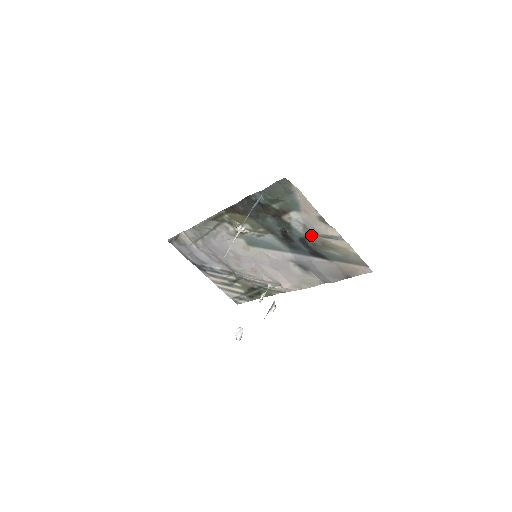
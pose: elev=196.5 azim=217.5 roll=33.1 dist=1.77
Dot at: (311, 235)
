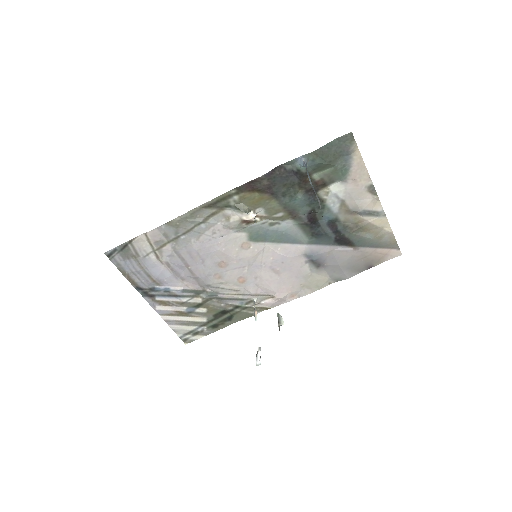
Dot at: (346, 214)
